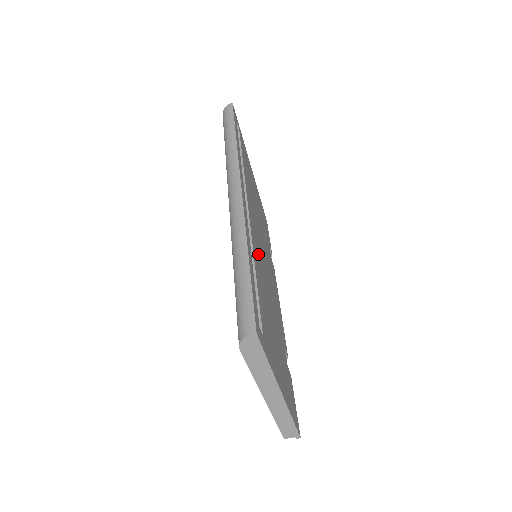
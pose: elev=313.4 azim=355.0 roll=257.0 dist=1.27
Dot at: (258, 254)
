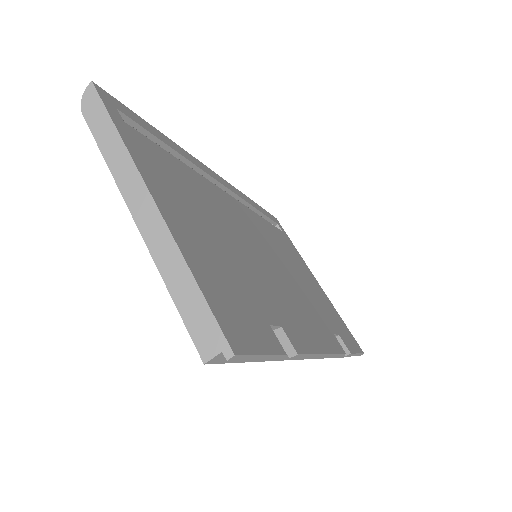
Dot at: (226, 208)
